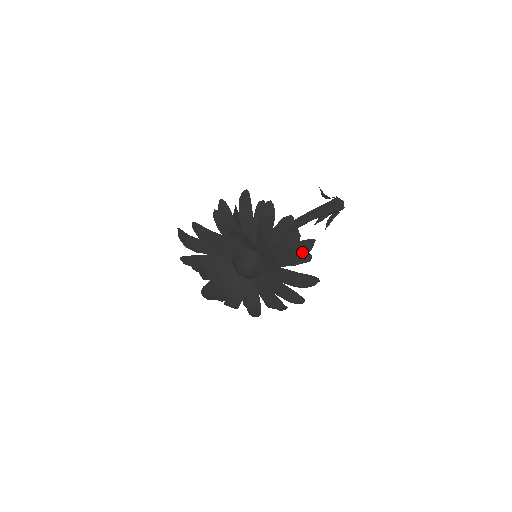
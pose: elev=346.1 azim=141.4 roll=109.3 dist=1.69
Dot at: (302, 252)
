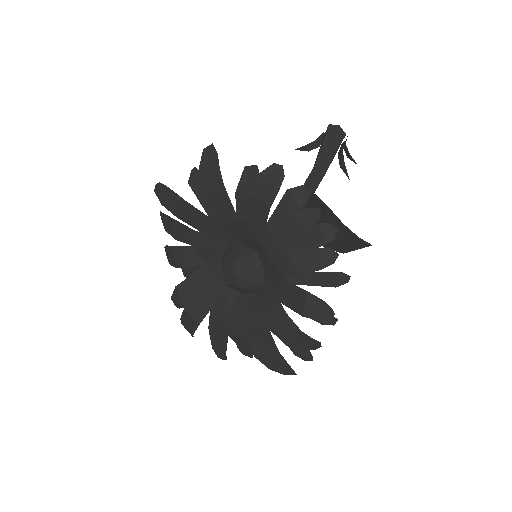
Dot at: (214, 170)
